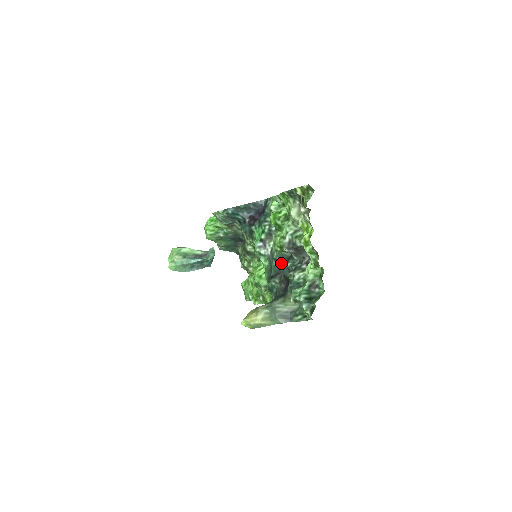
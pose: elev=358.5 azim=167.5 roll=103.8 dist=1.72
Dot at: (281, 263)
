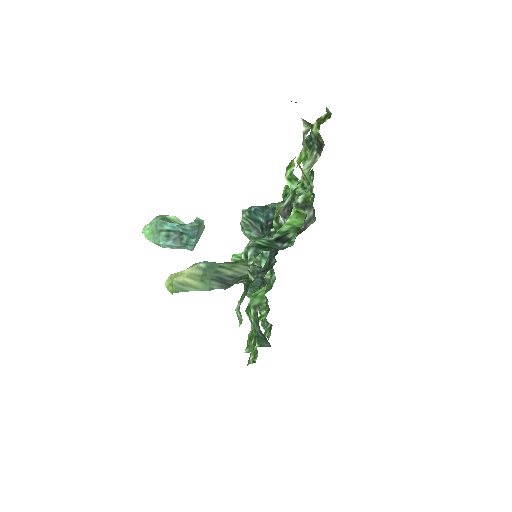
Dot at: occluded
